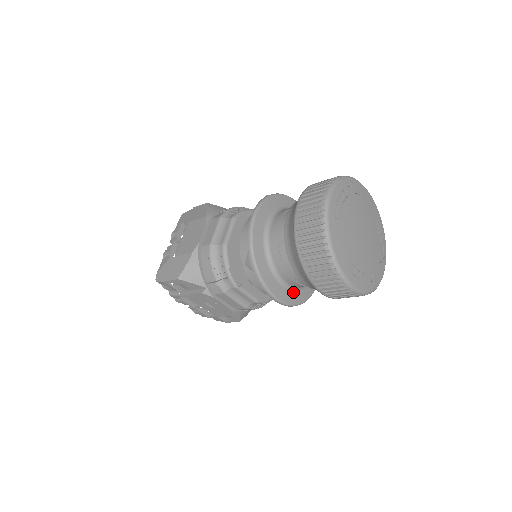
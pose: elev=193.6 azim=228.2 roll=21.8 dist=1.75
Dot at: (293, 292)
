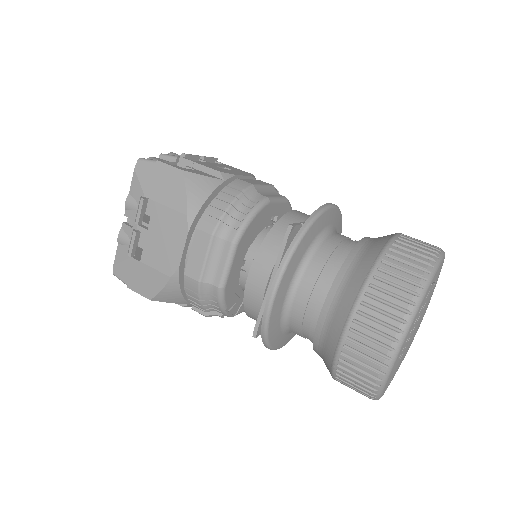
Dot at: occluded
